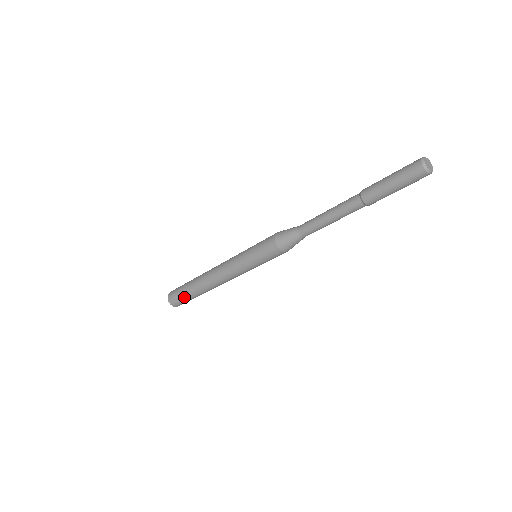
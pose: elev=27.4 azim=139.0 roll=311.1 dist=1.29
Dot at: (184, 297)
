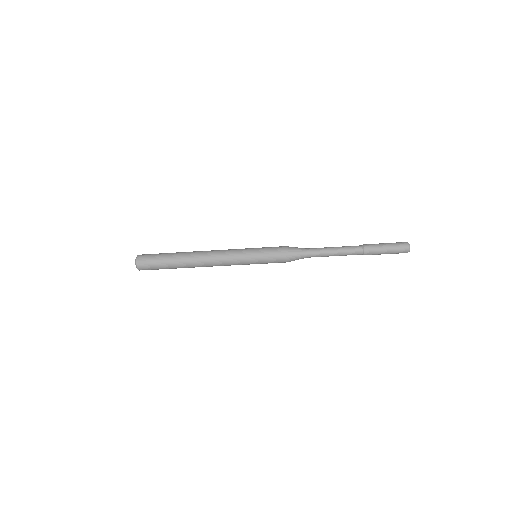
Dot at: (160, 266)
